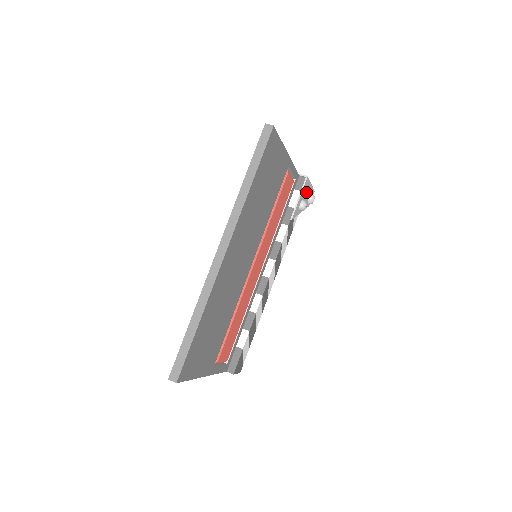
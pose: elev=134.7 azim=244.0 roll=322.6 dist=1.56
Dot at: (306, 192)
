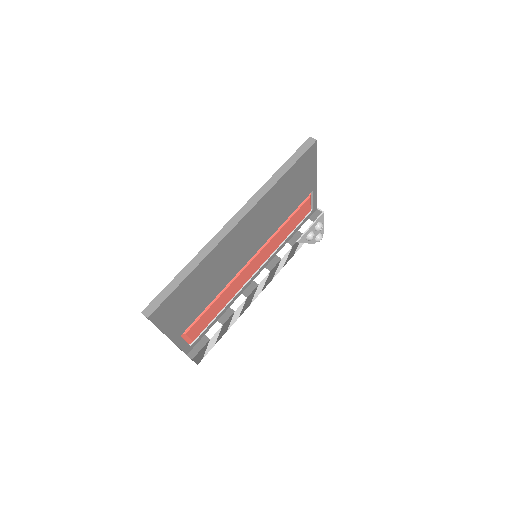
Dot at: (318, 225)
